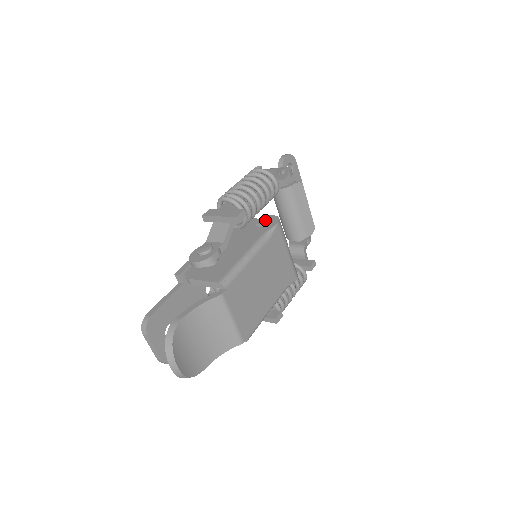
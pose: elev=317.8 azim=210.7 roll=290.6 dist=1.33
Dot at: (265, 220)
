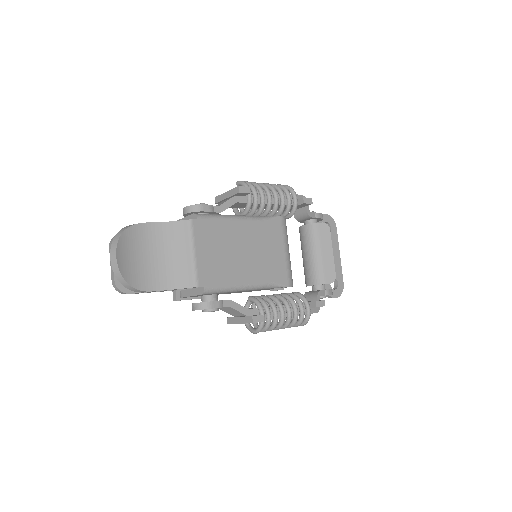
Dot at: occluded
